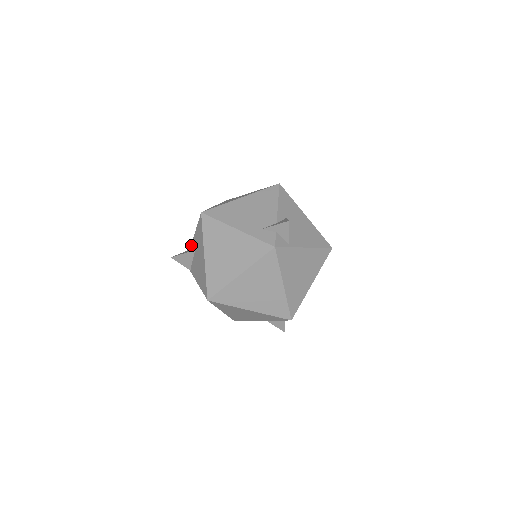
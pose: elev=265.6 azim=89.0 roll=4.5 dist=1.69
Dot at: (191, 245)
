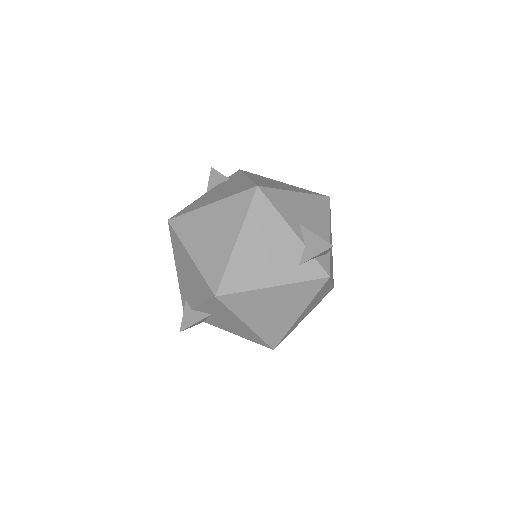
Dot at: (195, 309)
